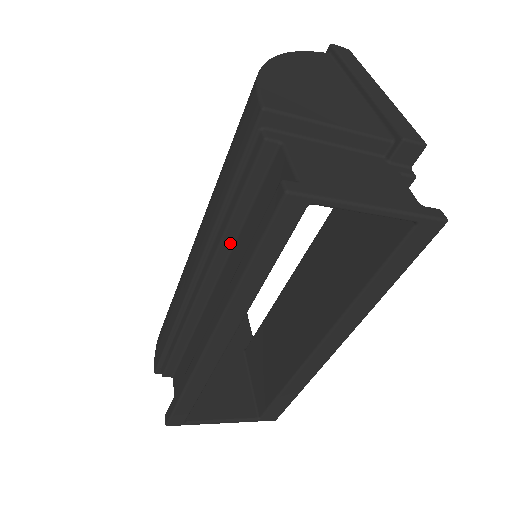
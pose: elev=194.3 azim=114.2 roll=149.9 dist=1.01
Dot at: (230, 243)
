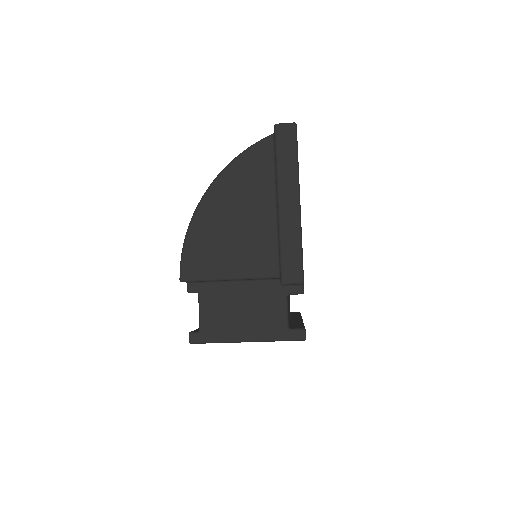
Dot at: occluded
